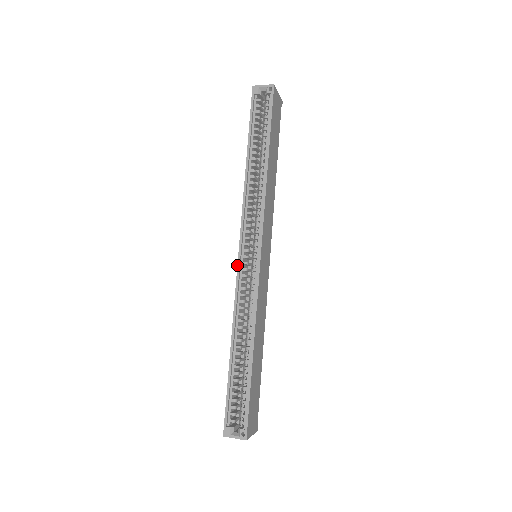
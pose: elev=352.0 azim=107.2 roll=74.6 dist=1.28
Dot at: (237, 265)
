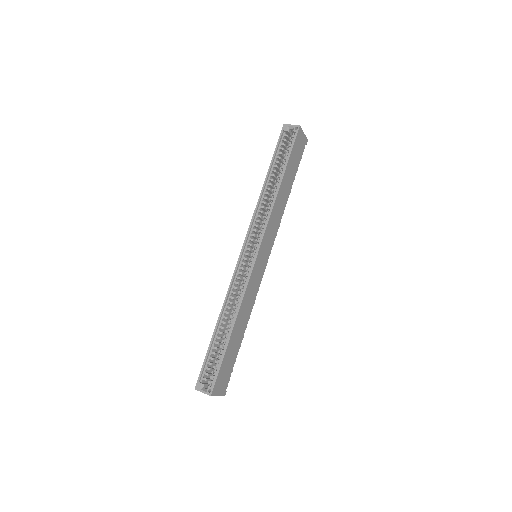
Dot at: (238, 259)
